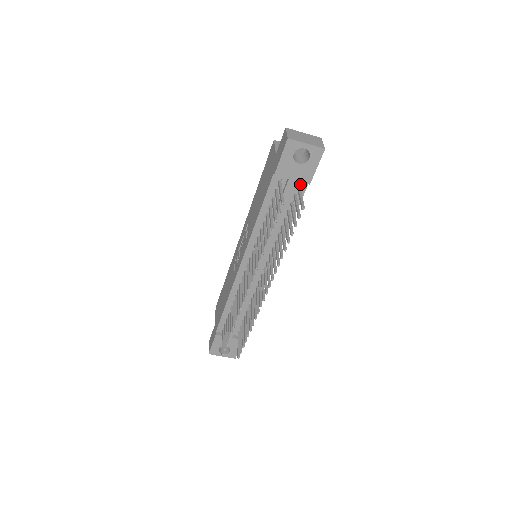
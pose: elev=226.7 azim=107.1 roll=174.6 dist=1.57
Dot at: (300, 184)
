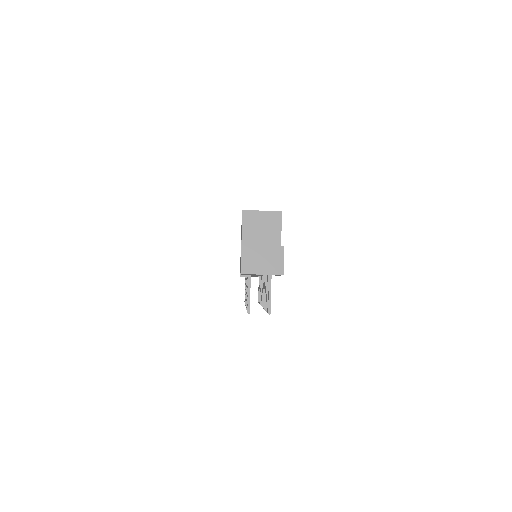
Dot at: occluded
